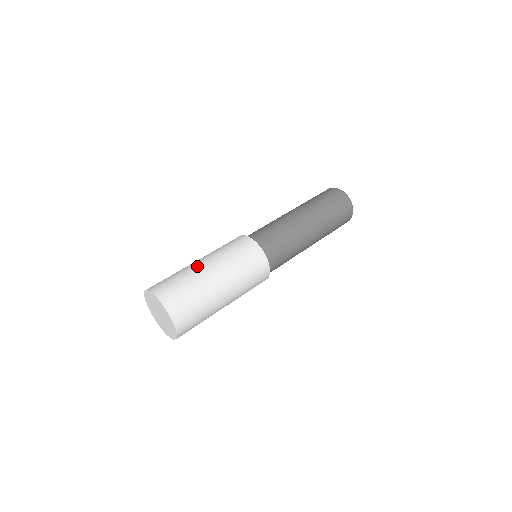
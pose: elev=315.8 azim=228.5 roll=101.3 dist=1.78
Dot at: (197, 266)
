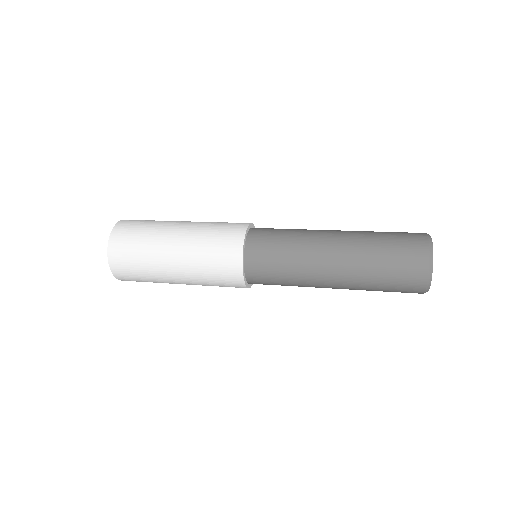
Dot at: occluded
